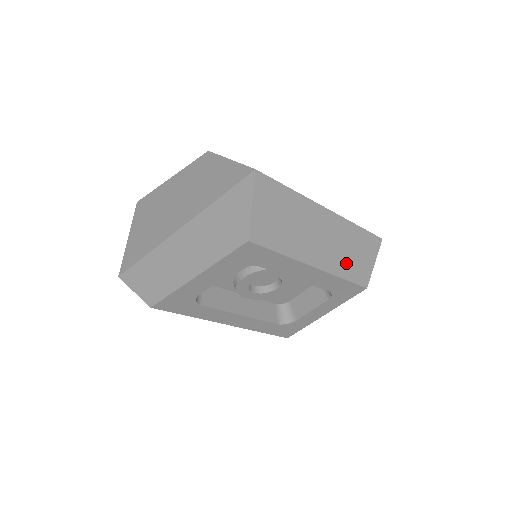
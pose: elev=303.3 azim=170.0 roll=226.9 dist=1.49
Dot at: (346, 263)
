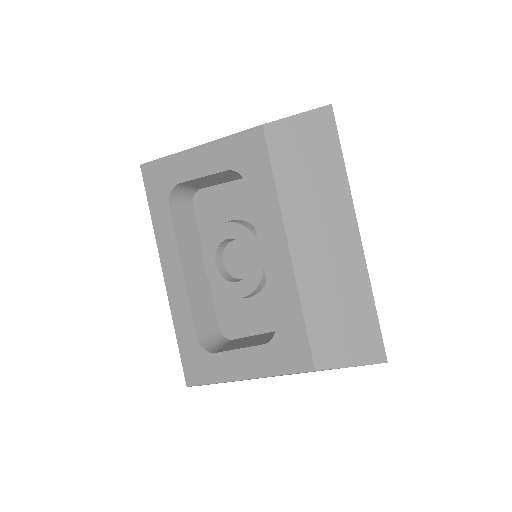
Dot at: (322, 304)
